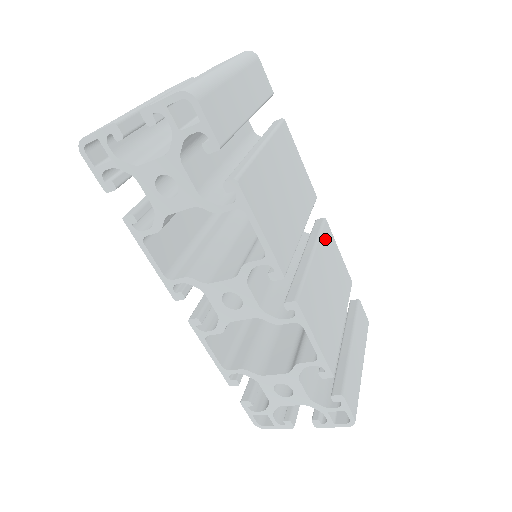
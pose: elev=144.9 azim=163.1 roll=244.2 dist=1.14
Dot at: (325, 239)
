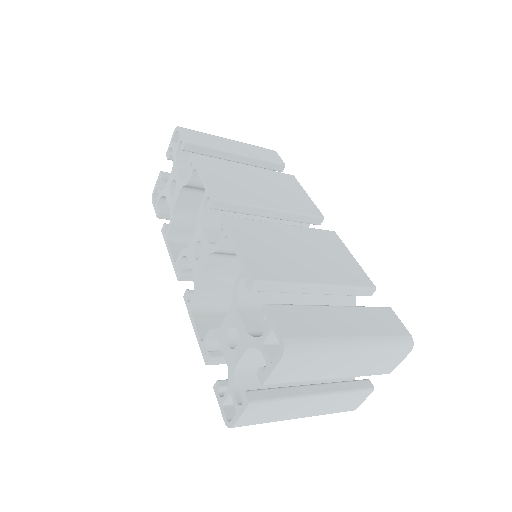
Dot at: (321, 235)
